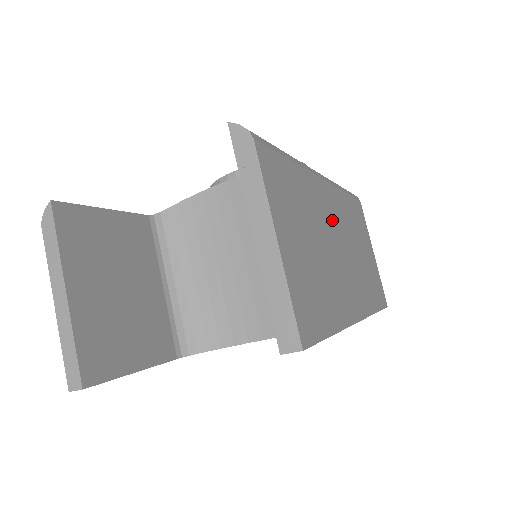
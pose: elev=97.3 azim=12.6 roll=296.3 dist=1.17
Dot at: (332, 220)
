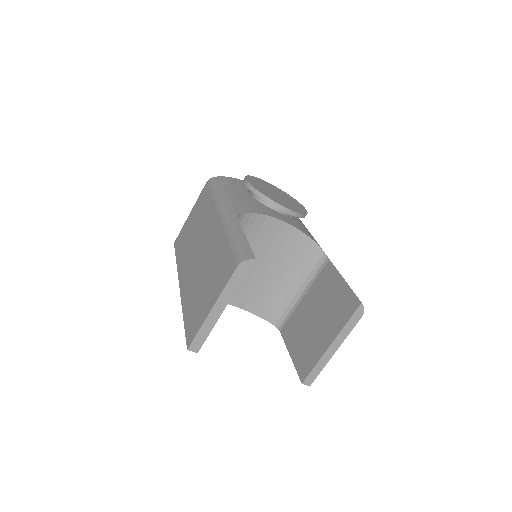
Dot at: occluded
